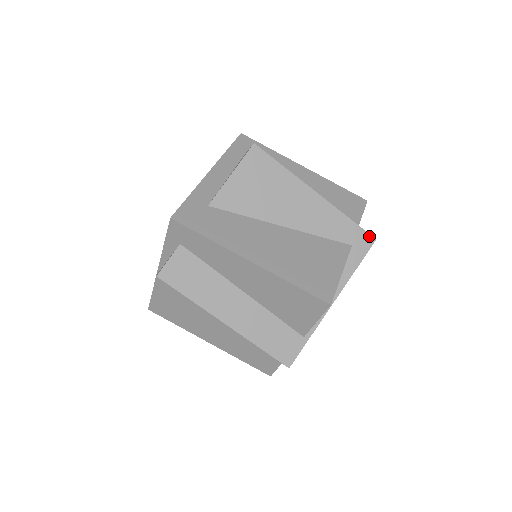
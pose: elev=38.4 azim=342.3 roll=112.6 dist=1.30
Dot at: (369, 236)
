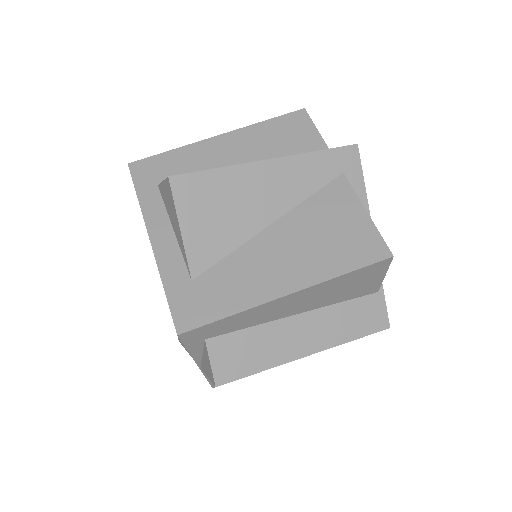
Dot at: (349, 148)
